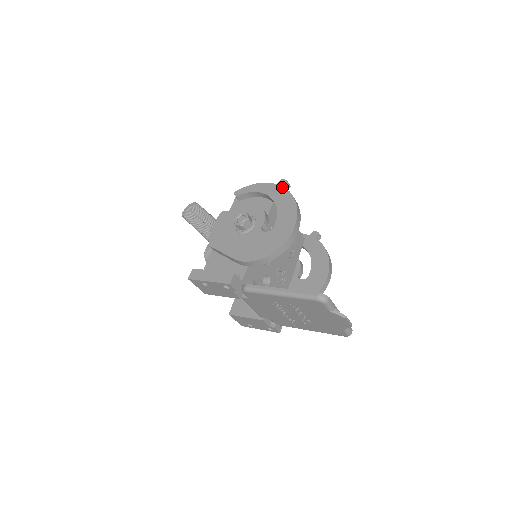
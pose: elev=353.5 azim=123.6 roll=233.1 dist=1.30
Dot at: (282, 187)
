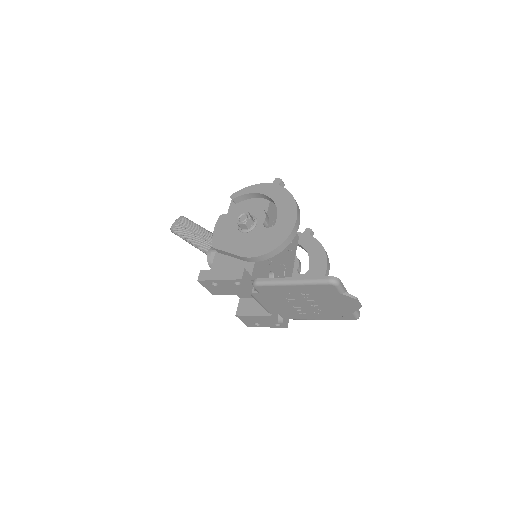
Dot at: (278, 185)
